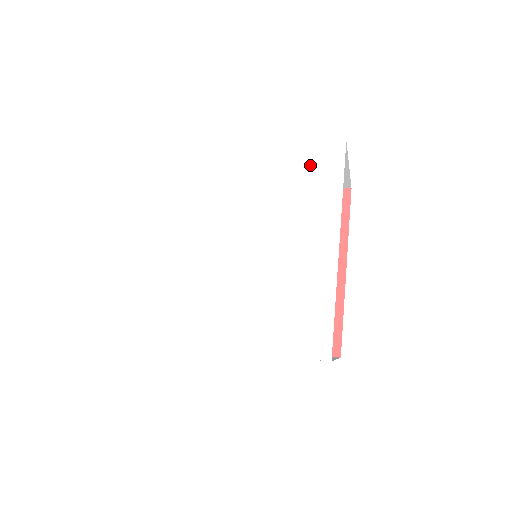
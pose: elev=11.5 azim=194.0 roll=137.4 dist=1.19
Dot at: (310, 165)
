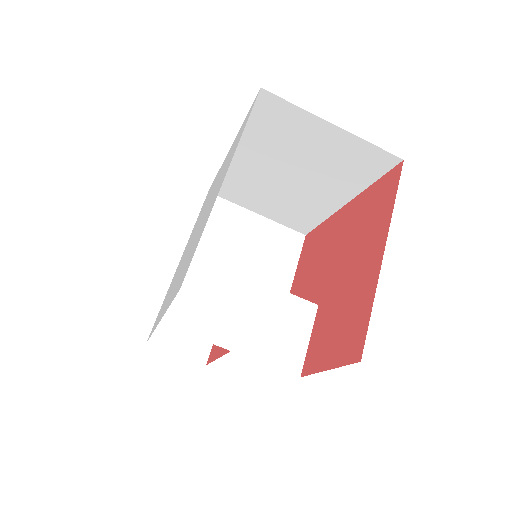
Dot at: occluded
